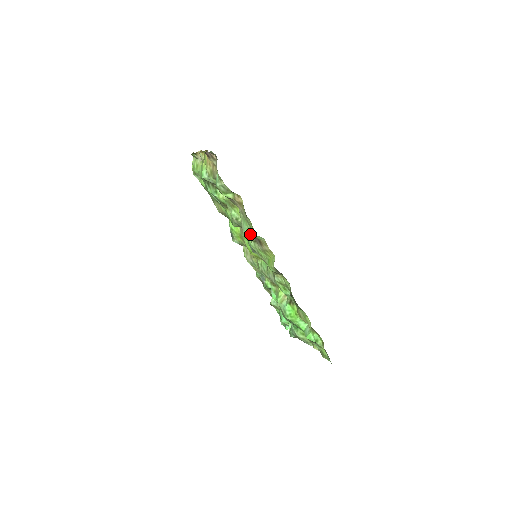
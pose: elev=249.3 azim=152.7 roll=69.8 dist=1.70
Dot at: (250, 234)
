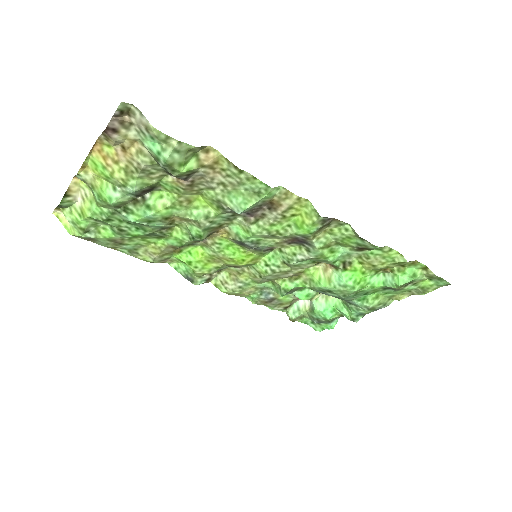
Dot at: (255, 202)
